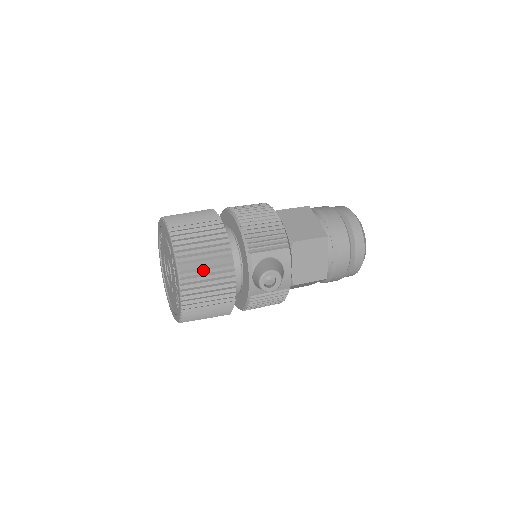
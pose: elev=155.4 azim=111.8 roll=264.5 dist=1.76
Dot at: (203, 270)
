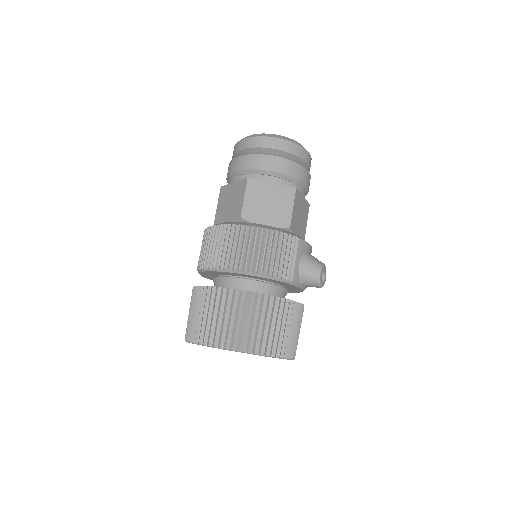
Dot at: (288, 333)
